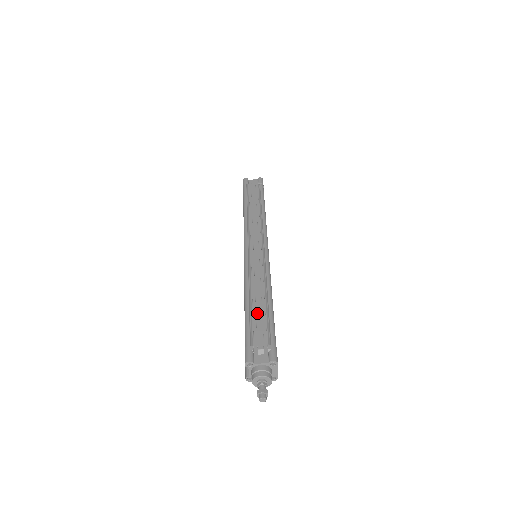
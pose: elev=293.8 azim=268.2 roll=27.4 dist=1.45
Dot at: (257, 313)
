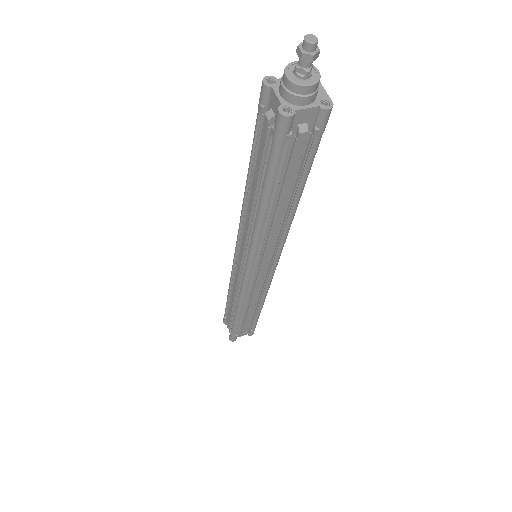
Dot at: occluded
